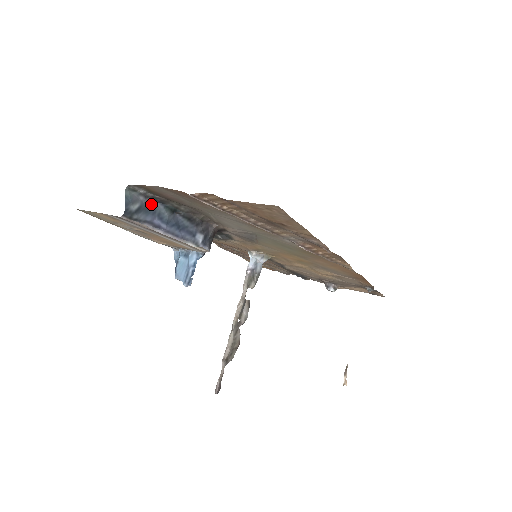
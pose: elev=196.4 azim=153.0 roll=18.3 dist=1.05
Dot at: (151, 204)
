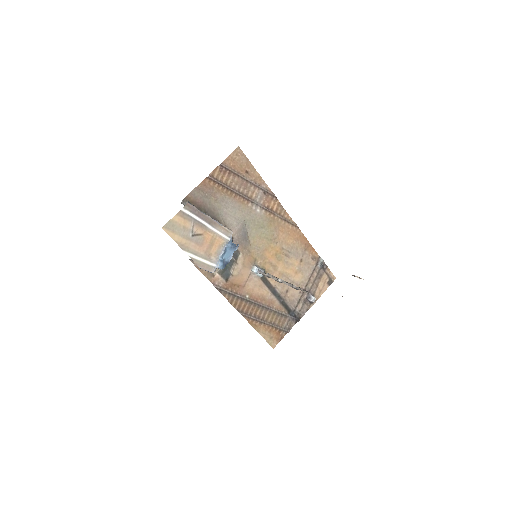
Dot at: occluded
